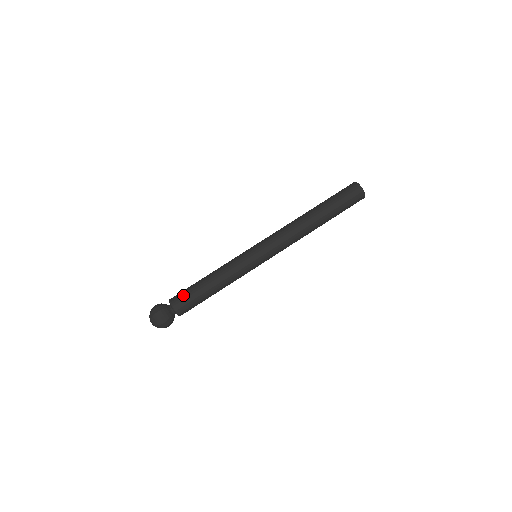
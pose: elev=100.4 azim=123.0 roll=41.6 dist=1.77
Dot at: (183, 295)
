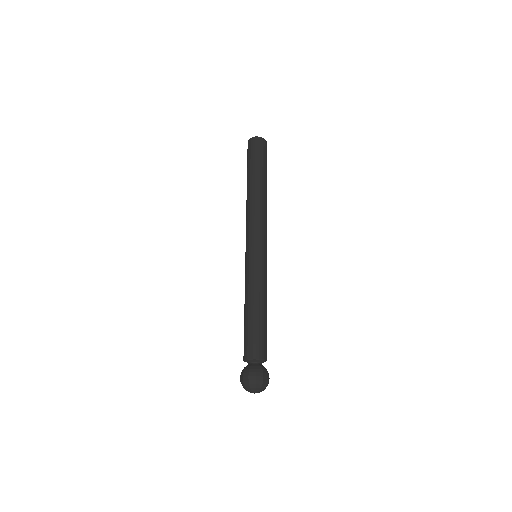
Dot at: (260, 341)
